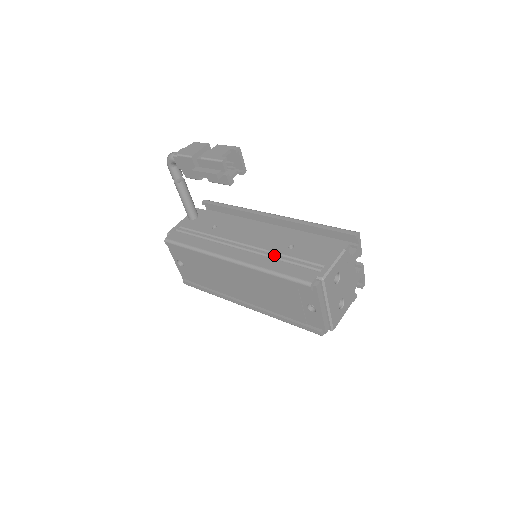
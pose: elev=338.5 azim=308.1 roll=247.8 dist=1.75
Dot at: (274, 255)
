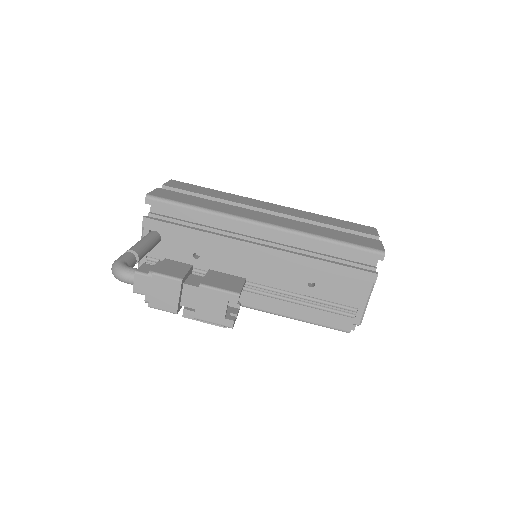
Dot at: (296, 299)
